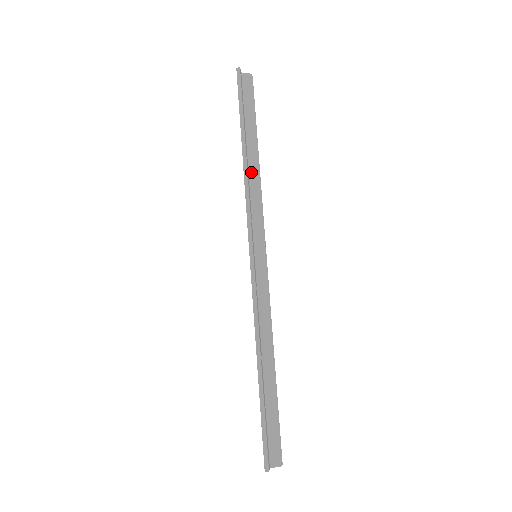
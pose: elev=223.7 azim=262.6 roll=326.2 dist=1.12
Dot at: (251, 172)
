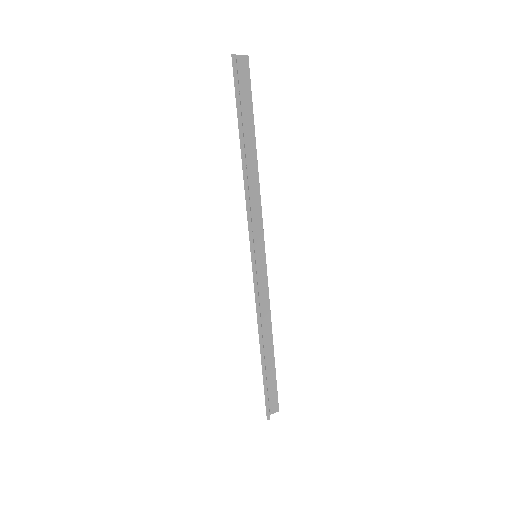
Dot at: (250, 176)
